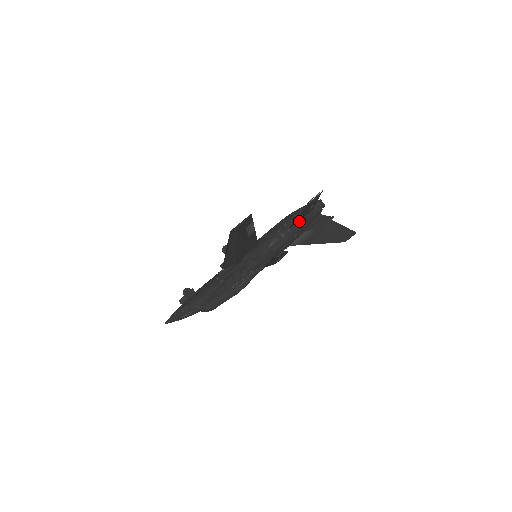
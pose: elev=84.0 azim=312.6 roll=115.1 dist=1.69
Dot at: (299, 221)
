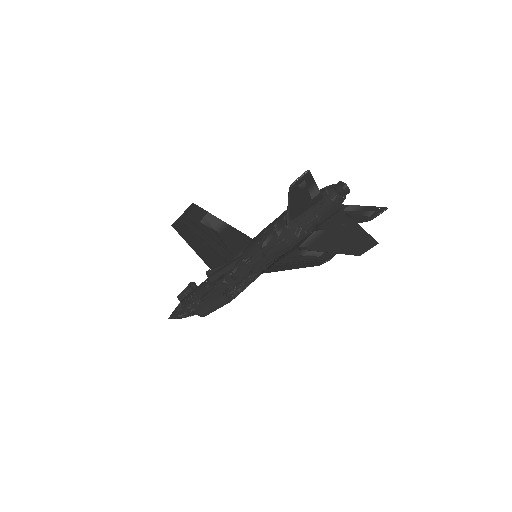
Dot at: (302, 214)
